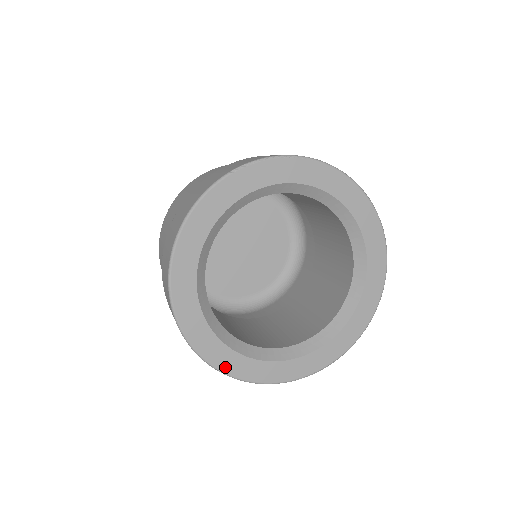
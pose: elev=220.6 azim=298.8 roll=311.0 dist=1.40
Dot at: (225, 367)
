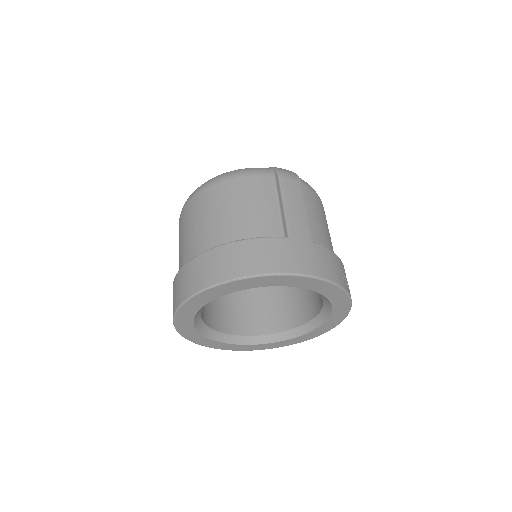
Dot at: (216, 347)
